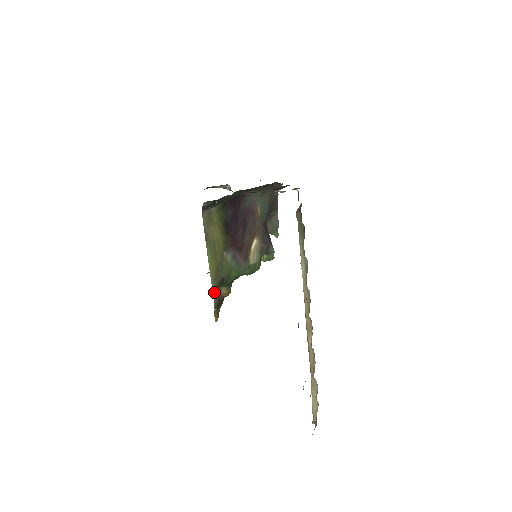
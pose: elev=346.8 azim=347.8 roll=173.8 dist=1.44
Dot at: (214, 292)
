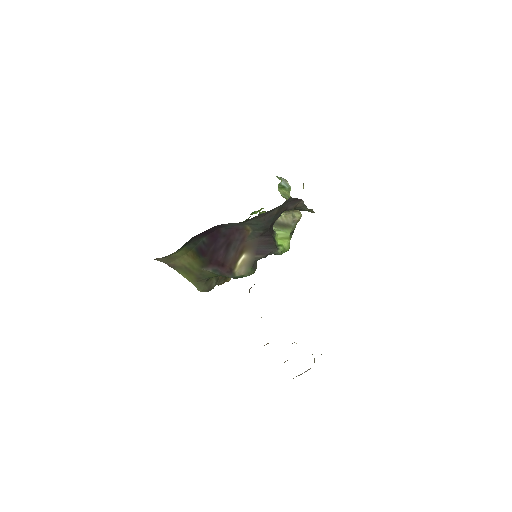
Dot at: (200, 289)
